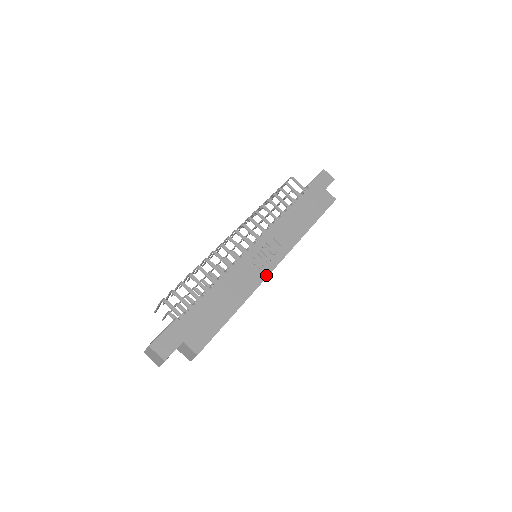
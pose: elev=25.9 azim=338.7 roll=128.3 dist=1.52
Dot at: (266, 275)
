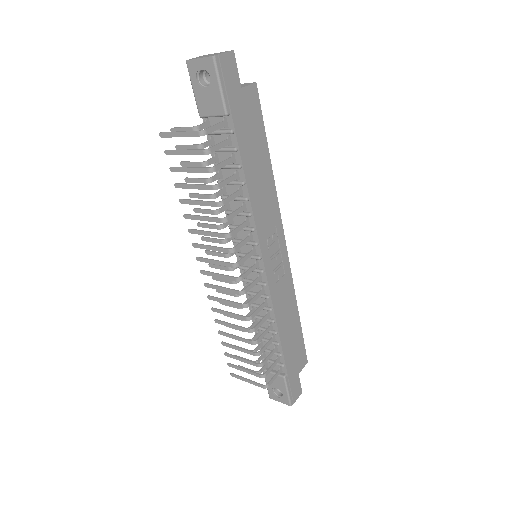
Dot at: (288, 265)
